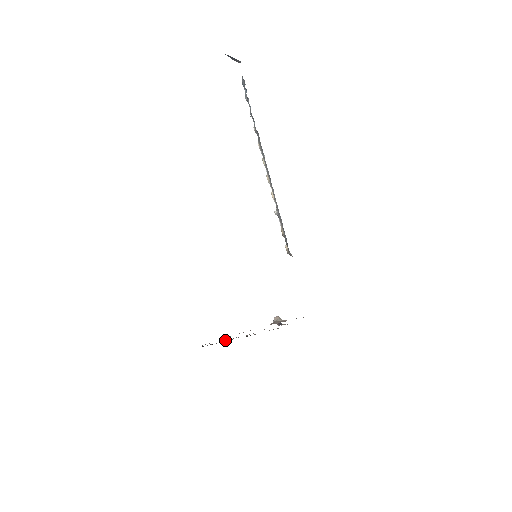
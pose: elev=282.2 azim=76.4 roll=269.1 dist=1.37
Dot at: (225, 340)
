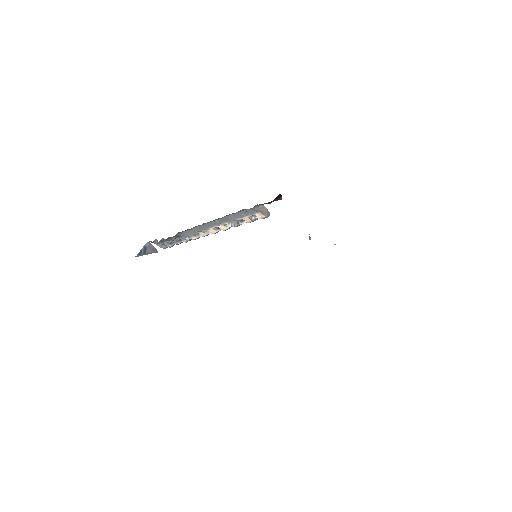
Dot at: occluded
